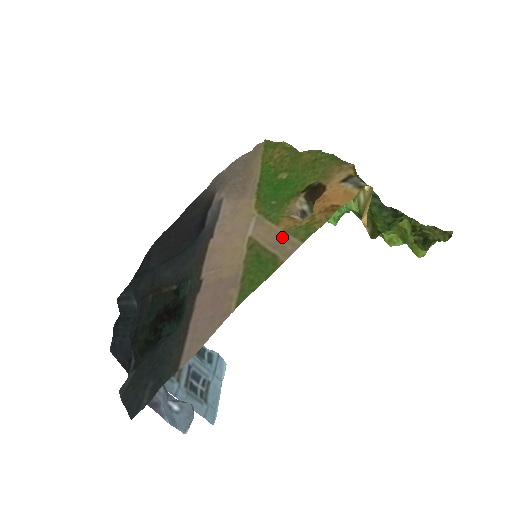
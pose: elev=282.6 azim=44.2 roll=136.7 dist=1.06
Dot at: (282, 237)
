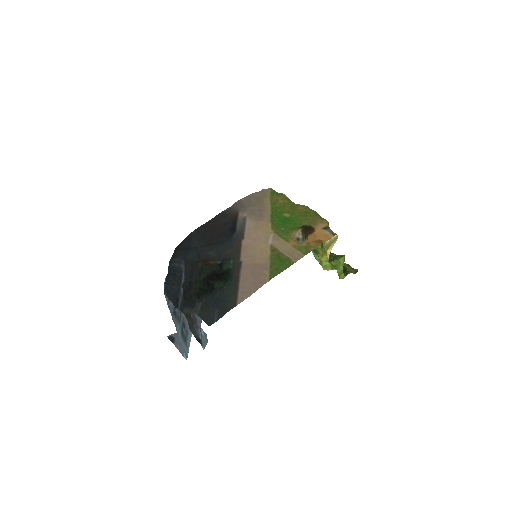
Dot at: (292, 249)
